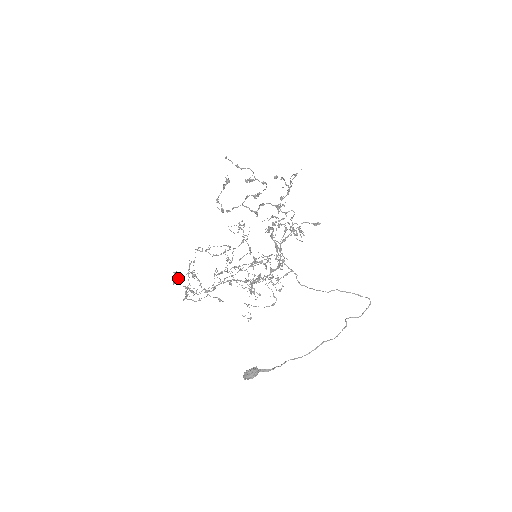
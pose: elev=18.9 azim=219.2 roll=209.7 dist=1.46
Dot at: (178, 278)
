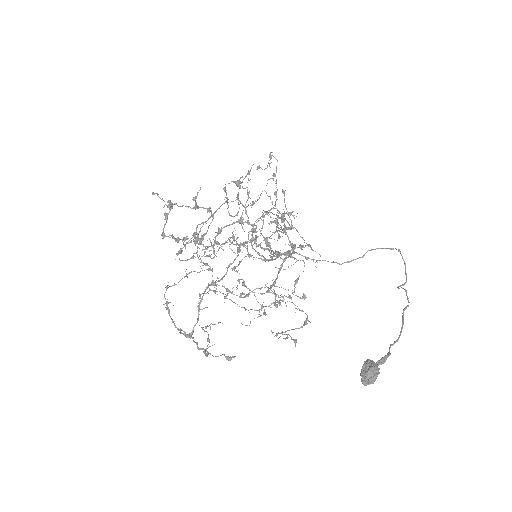
Dot at: (200, 229)
